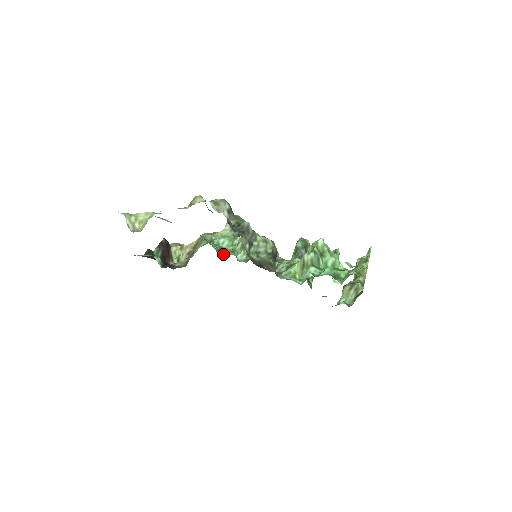
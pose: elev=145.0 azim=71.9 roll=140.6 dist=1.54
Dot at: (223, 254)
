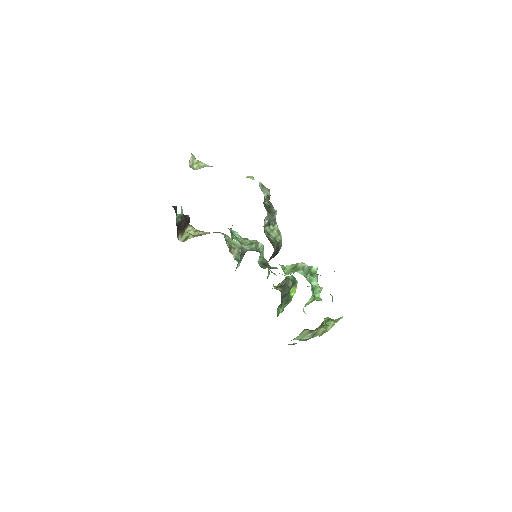
Dot at: (233, 237)
